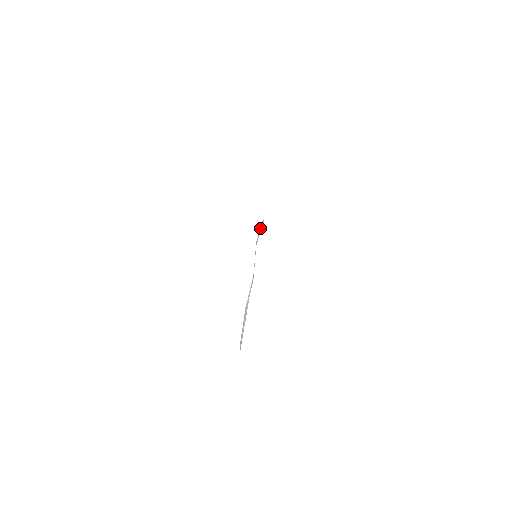
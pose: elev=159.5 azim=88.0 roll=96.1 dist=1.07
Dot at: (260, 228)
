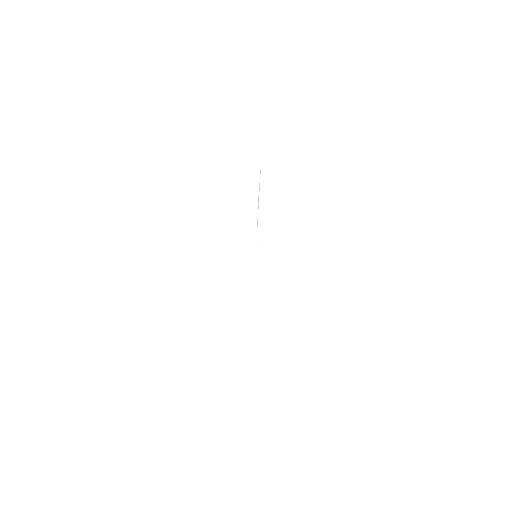
Dot at: occluded
